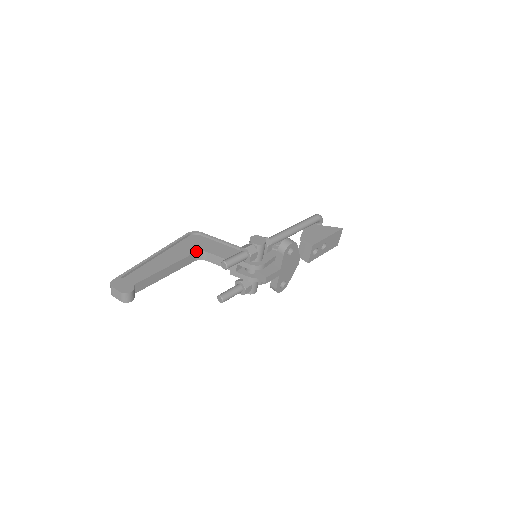
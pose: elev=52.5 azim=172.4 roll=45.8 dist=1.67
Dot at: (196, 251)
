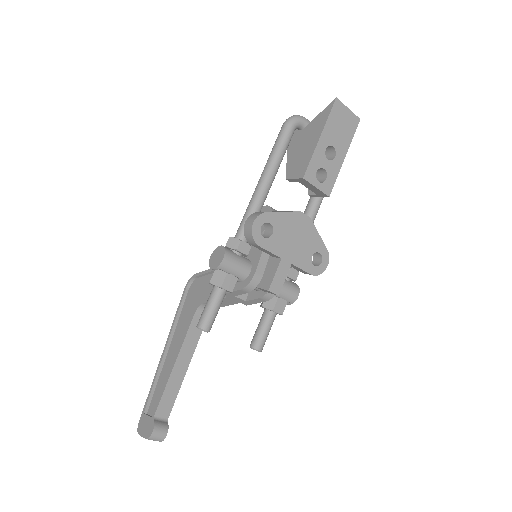
Dot at: (194, 312)
